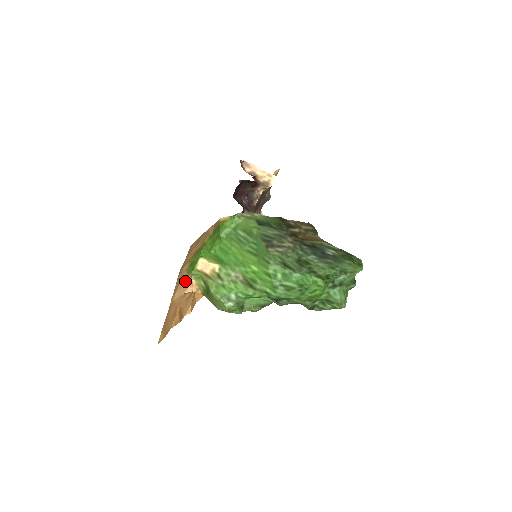
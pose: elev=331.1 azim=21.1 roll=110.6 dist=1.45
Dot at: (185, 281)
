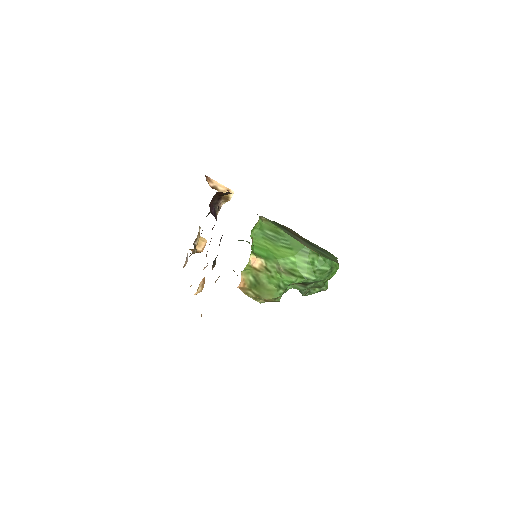
Dot at: occluded
